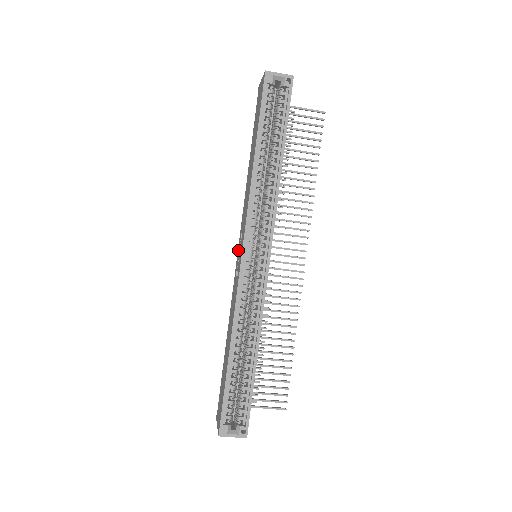
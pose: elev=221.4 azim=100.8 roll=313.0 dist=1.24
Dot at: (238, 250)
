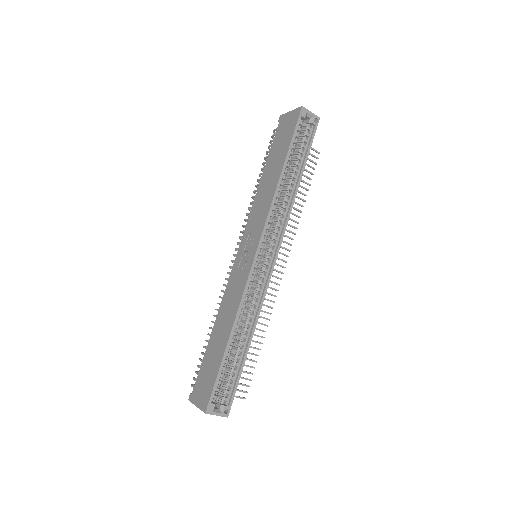
Dot at: (241, 247)
